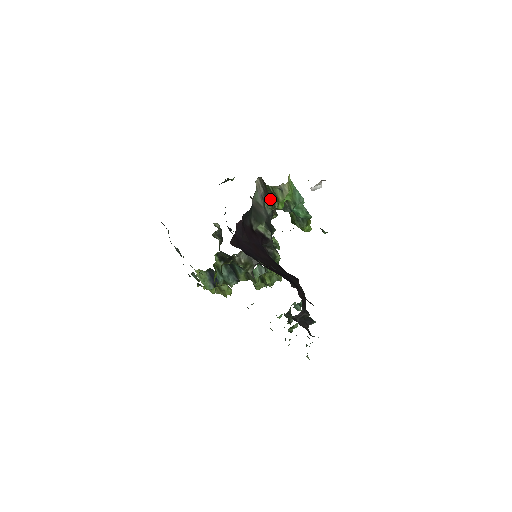
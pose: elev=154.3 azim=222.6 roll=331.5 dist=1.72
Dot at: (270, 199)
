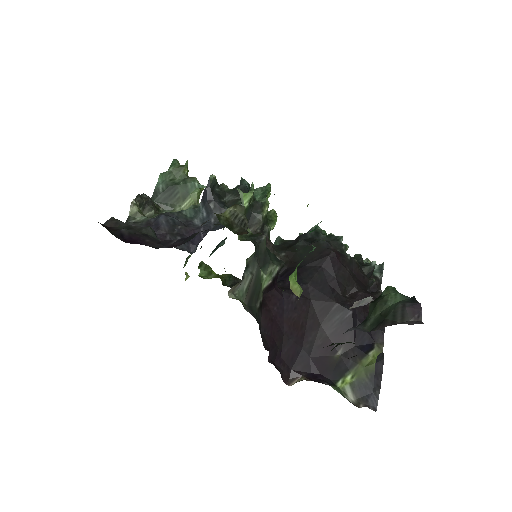
Dot at: occluded
